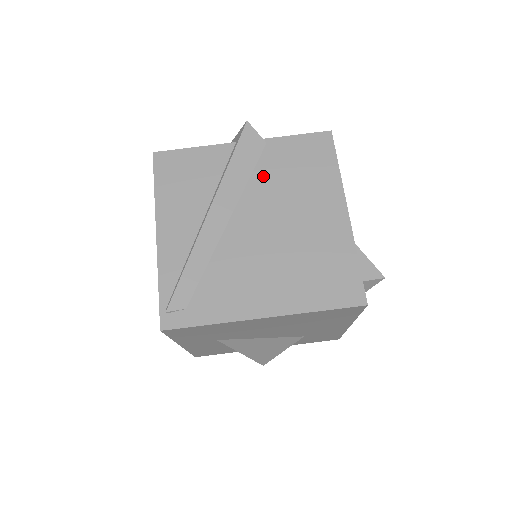
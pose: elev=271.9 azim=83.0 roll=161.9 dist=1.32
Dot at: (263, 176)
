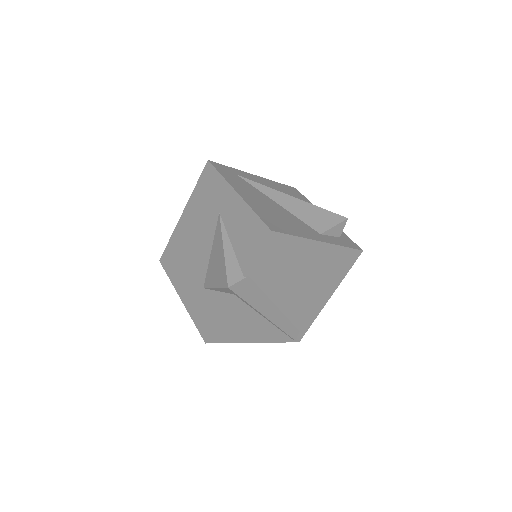
Dot at: (267, 284)
